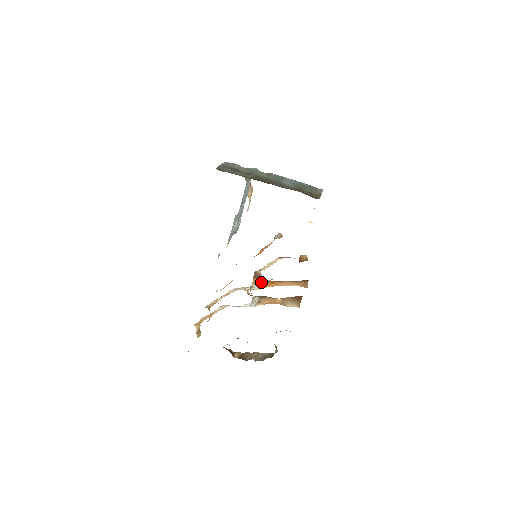
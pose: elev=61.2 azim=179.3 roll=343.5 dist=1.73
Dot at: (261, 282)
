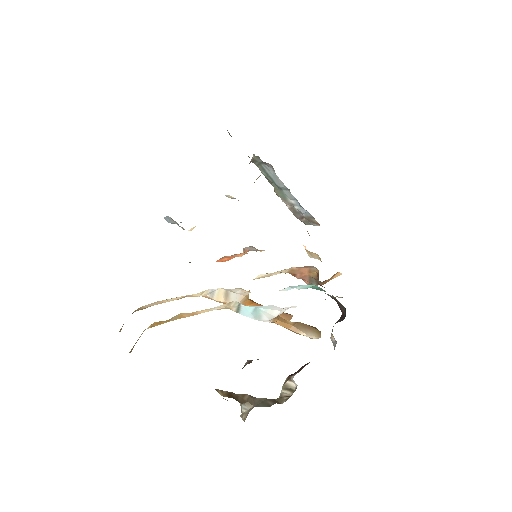
Dot at: (248, 294)
